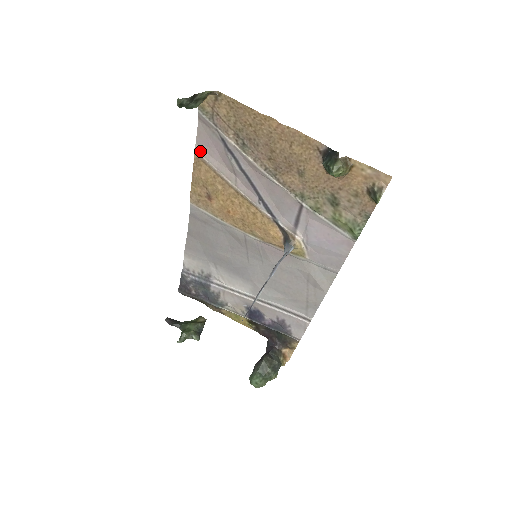
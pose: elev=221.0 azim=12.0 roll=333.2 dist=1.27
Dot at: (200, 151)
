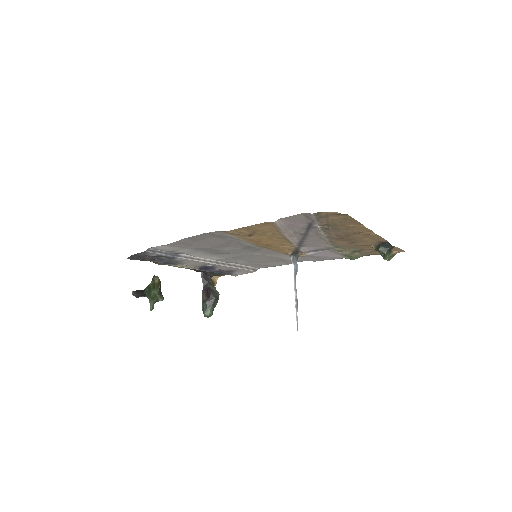
Dot at: (279, 222)
